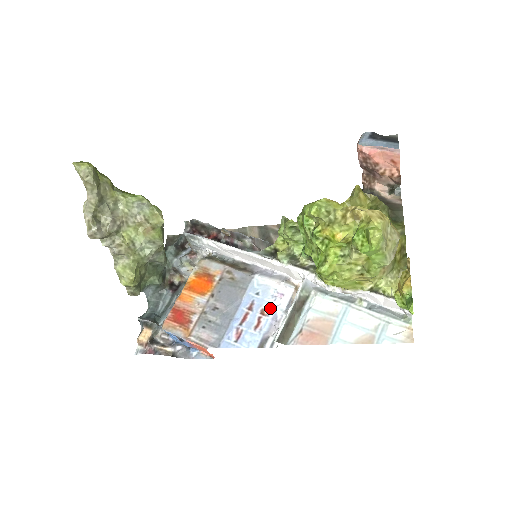
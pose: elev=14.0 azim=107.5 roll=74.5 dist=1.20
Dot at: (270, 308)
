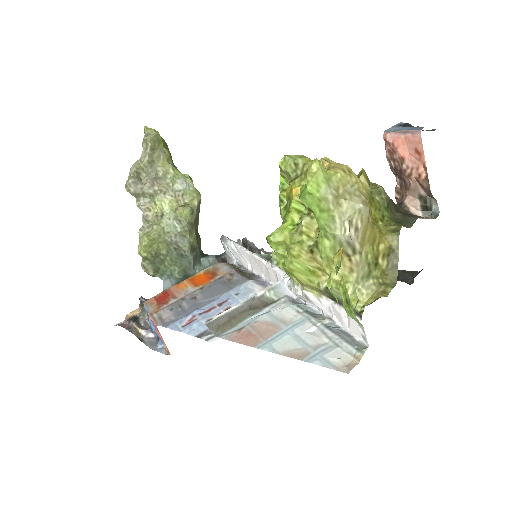
Dot at: occluded
